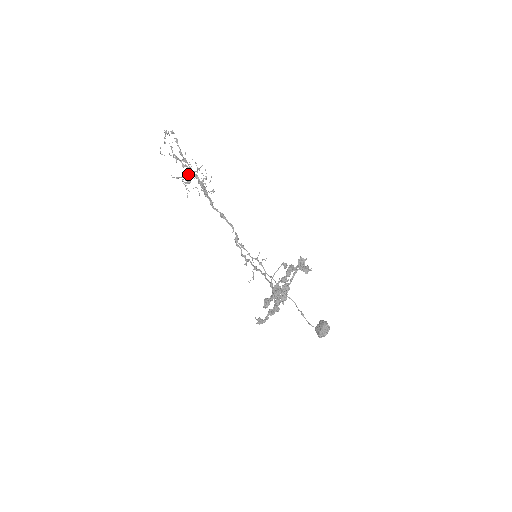
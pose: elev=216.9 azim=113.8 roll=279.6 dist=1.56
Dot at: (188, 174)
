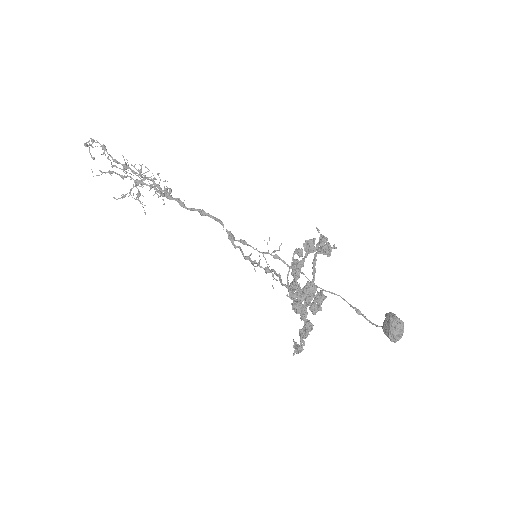
Dot at: occluded
